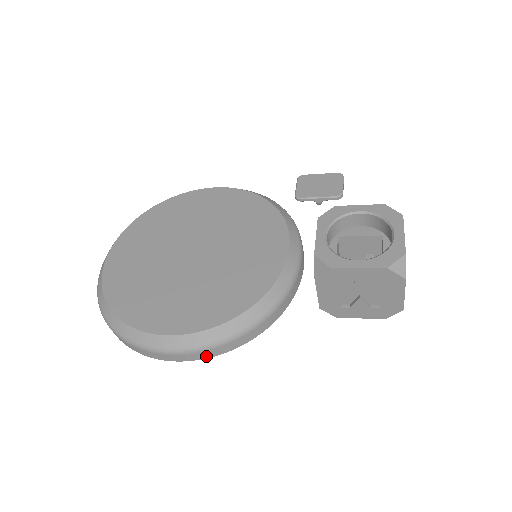
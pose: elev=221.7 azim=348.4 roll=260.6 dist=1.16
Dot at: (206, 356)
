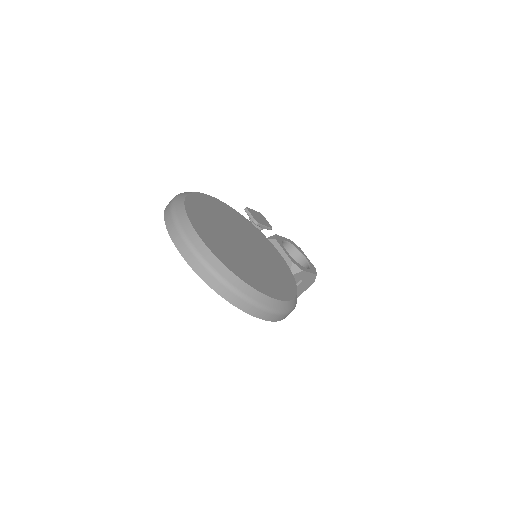
Dot at: occluded
